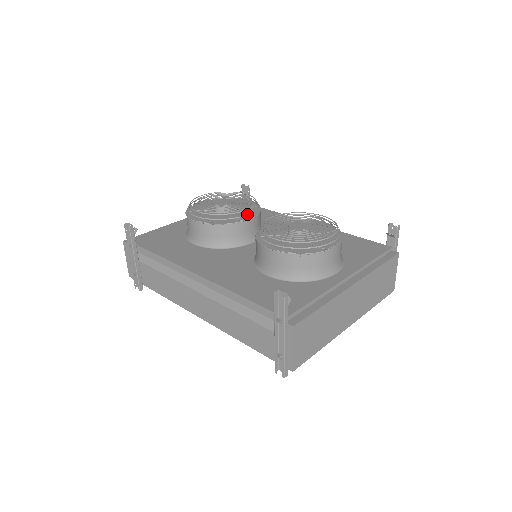
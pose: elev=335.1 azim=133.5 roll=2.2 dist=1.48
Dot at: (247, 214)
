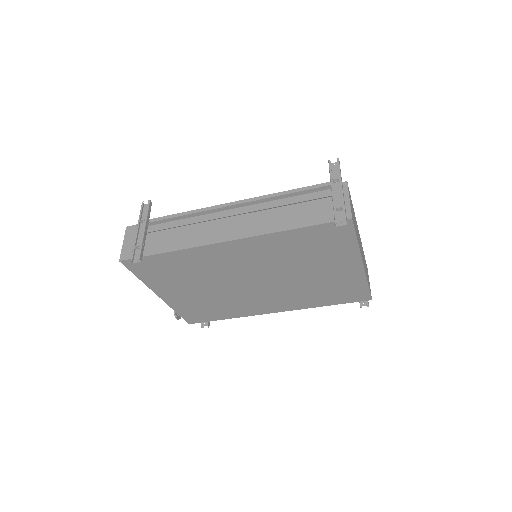
Dot at: occluded
